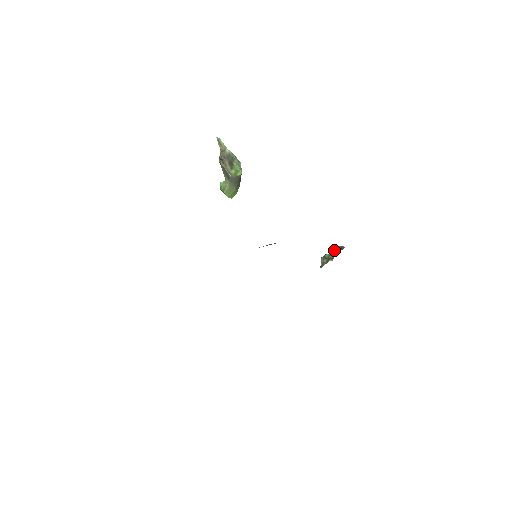
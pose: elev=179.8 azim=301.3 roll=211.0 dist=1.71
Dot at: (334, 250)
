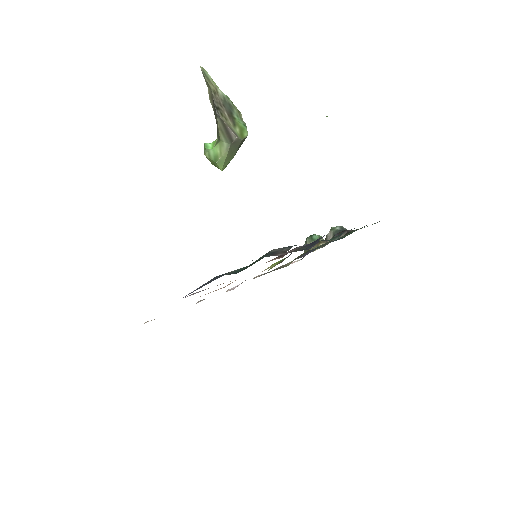
Dot at: (330, 232)
